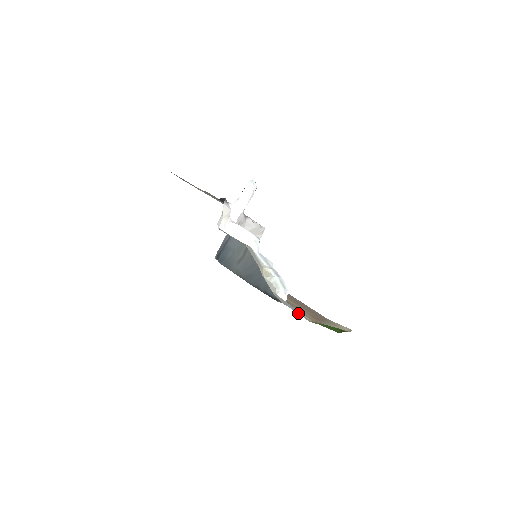
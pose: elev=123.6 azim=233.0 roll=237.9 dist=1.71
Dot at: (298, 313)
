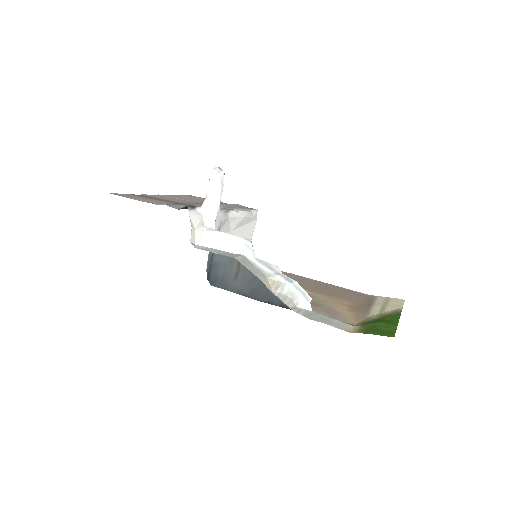
Dot at: occluded
